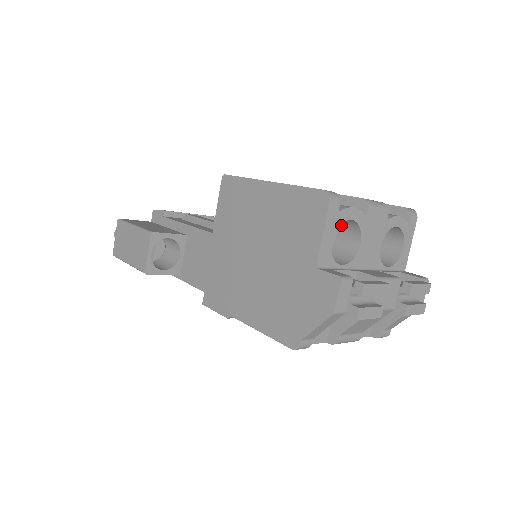
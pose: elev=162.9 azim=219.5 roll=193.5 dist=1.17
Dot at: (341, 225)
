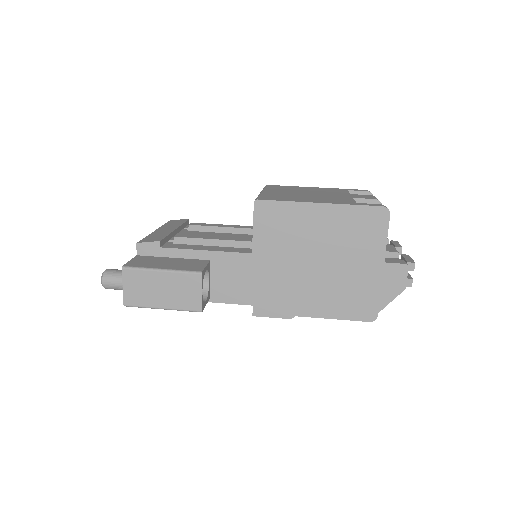
Dot at: occluded
